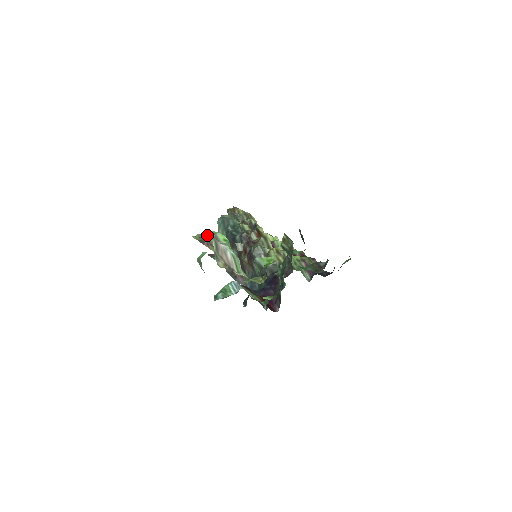
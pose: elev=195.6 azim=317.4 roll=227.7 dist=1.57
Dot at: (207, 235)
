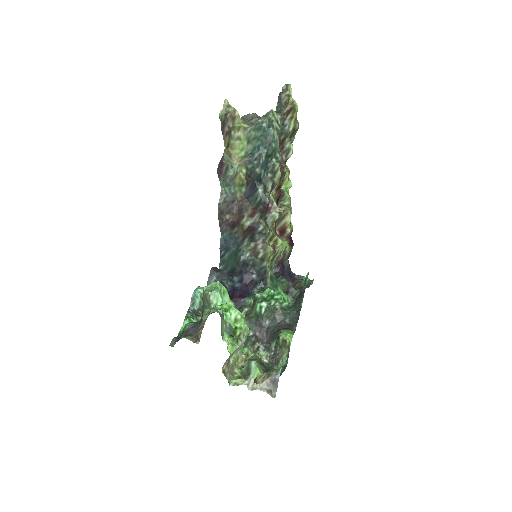
Dot at: (238, 332)
